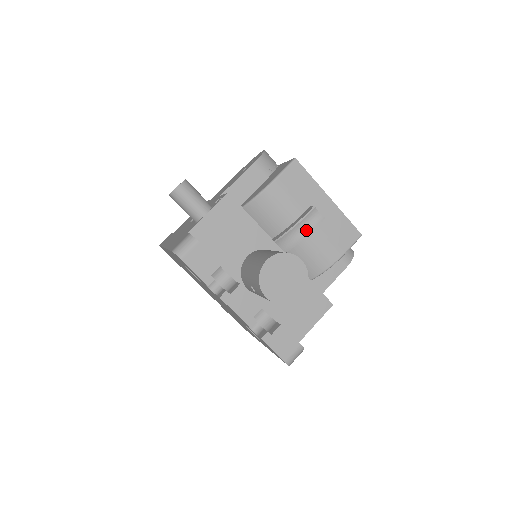
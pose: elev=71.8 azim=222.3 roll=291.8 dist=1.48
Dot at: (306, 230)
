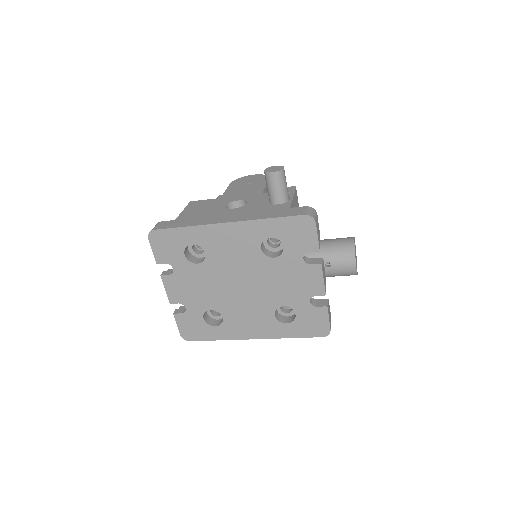
Dot at: occluded
